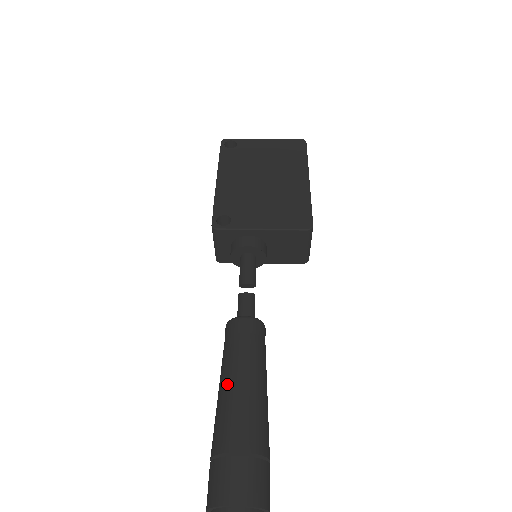
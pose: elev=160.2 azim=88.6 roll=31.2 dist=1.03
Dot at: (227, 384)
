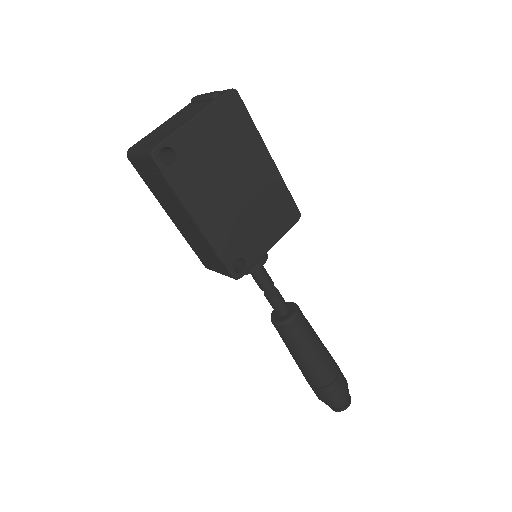
Dot at: (309, 359)
